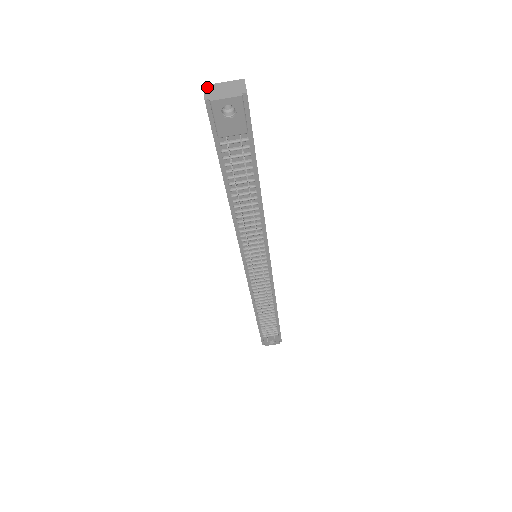
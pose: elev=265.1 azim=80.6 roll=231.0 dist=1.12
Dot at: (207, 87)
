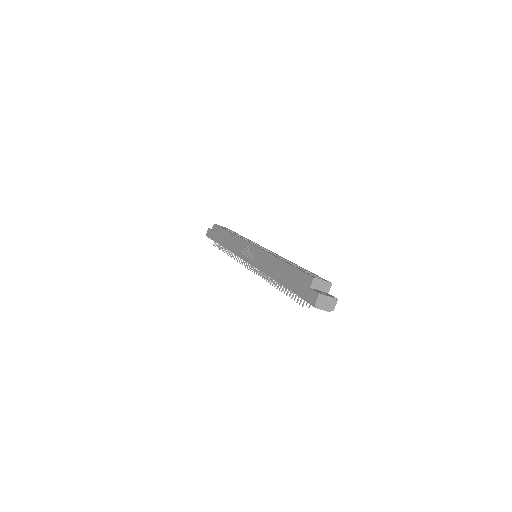
Dot at: (320, 296)
